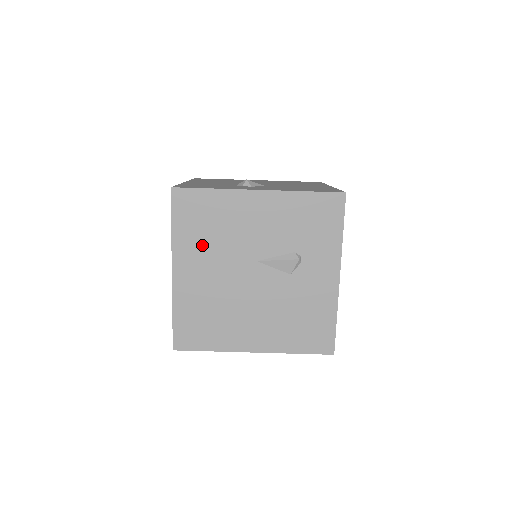
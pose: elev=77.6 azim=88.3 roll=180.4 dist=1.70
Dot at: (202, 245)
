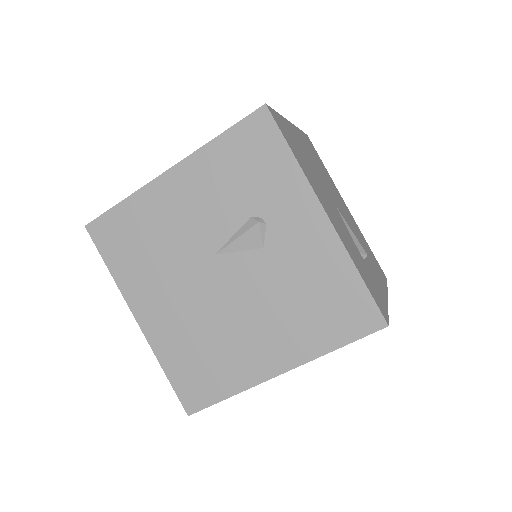
Dot at: (148, 271)
